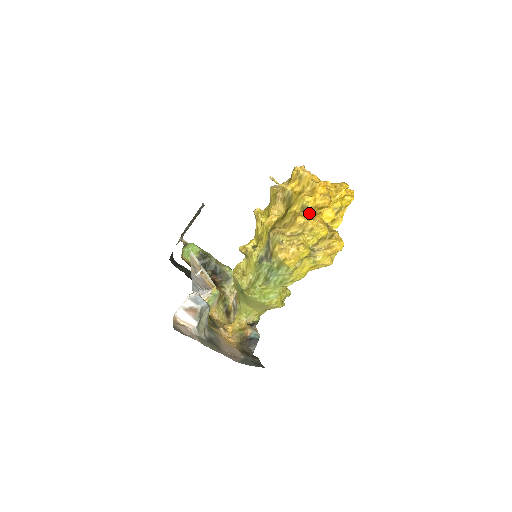
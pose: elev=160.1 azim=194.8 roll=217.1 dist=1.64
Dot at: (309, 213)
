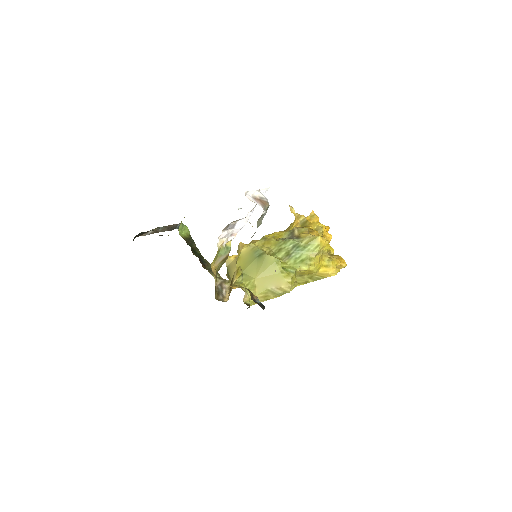
Dot at: occluded
